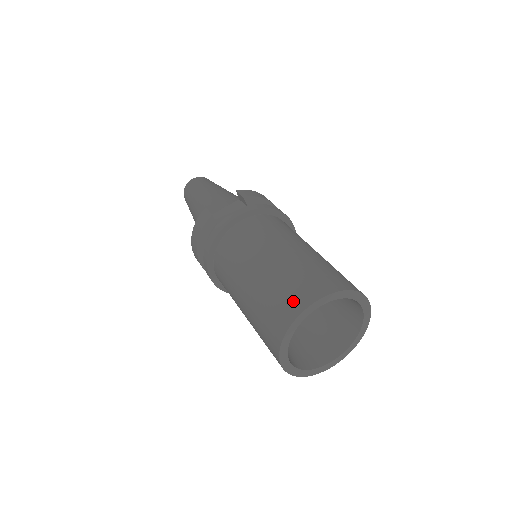
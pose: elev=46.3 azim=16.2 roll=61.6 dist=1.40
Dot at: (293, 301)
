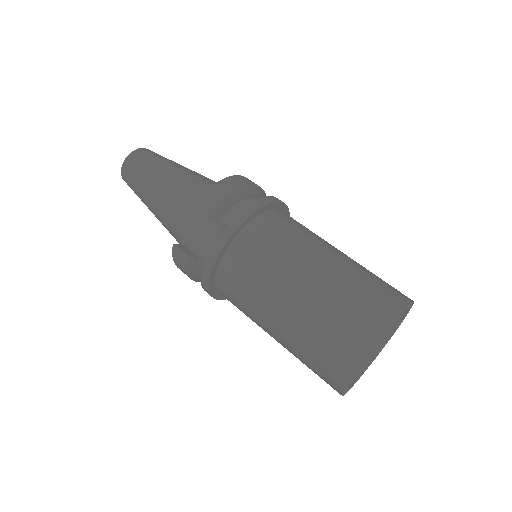
Dot at: (335, 366)
